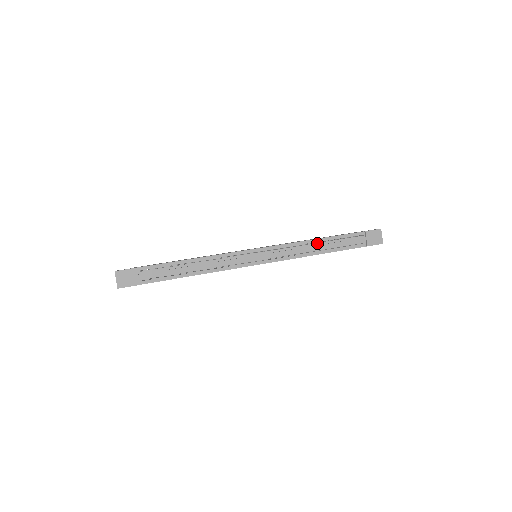
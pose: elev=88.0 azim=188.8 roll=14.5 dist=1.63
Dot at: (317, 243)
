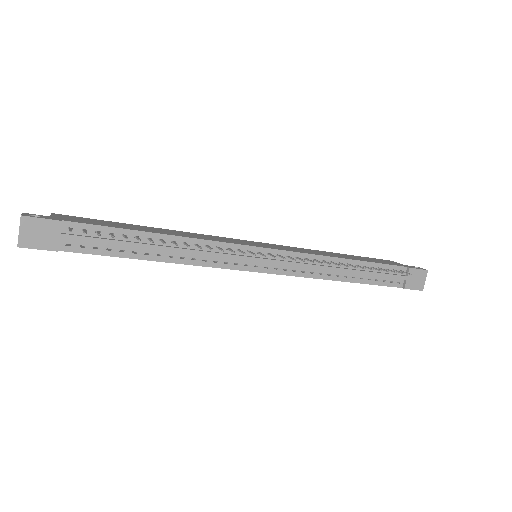
Dot at: occluded
